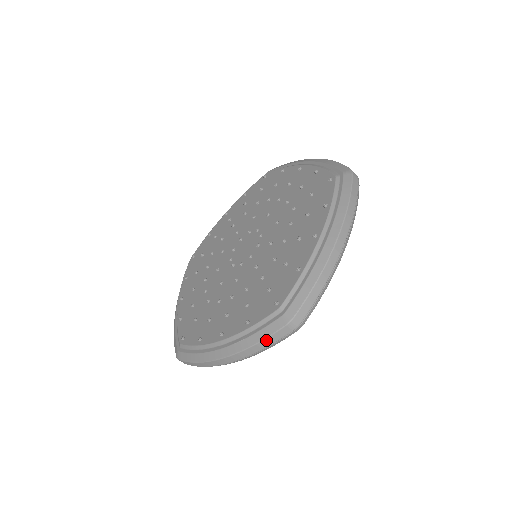
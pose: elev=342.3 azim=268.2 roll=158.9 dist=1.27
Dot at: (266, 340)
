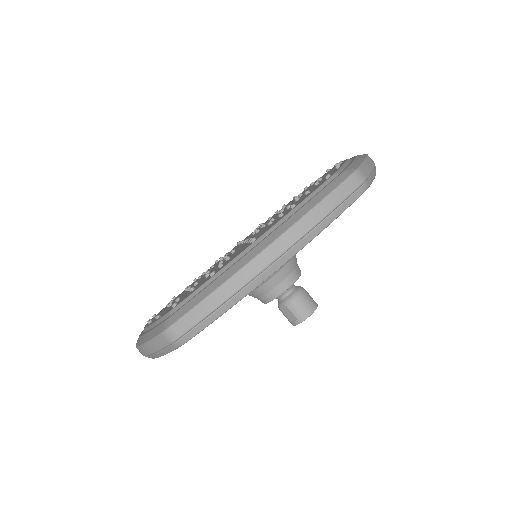
Dot at: (151, 343)
